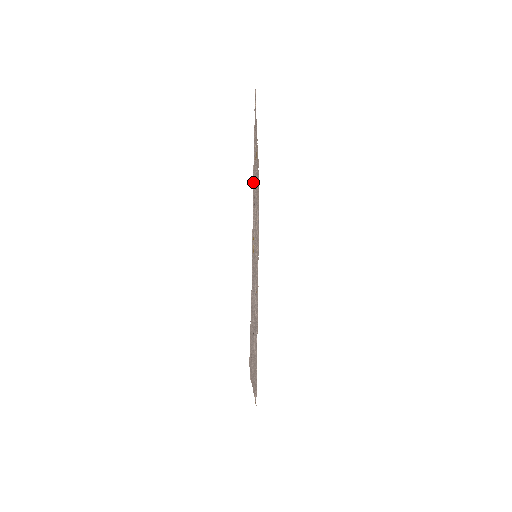
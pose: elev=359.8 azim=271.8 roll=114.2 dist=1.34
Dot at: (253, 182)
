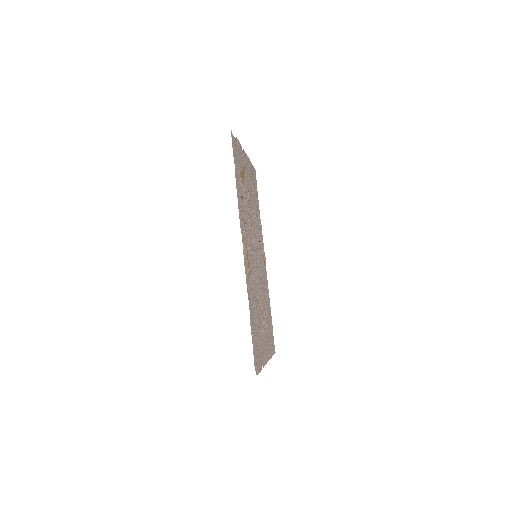
Dot at: (240, 222)
